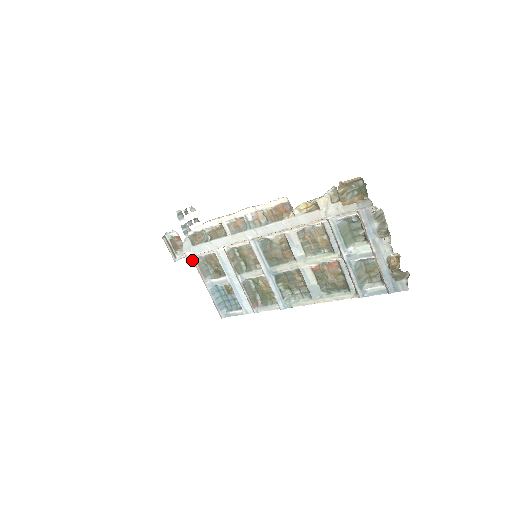
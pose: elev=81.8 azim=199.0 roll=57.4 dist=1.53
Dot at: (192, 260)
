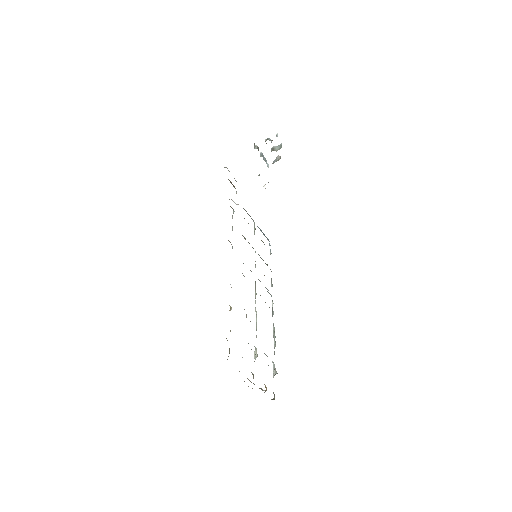
Dot at: occluded
